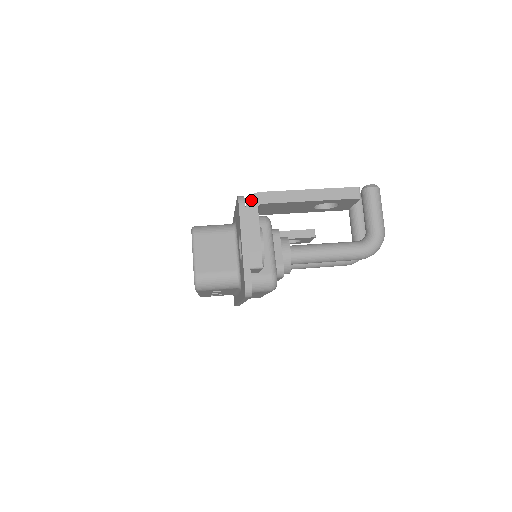
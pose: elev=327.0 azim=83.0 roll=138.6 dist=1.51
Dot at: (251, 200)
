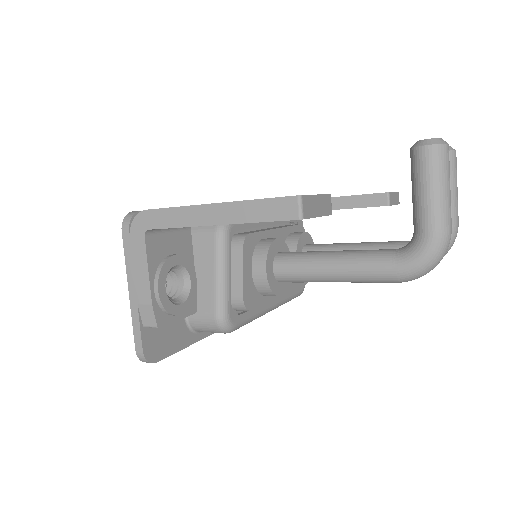
Dot at: (135, 223)
